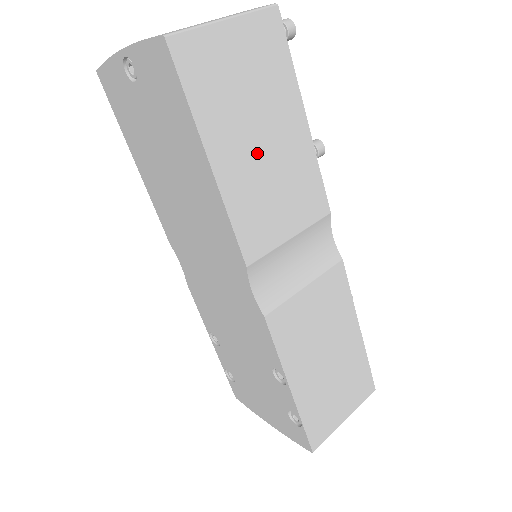
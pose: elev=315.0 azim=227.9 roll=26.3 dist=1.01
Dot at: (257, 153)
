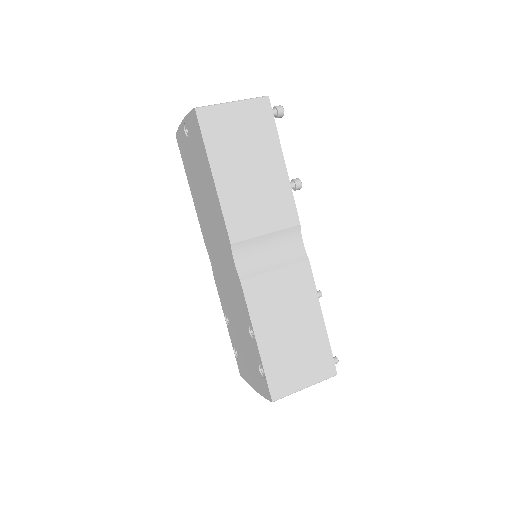
Dot at: (246, 176)
